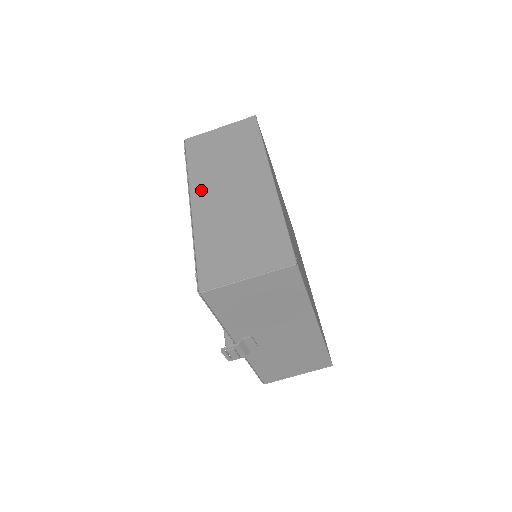
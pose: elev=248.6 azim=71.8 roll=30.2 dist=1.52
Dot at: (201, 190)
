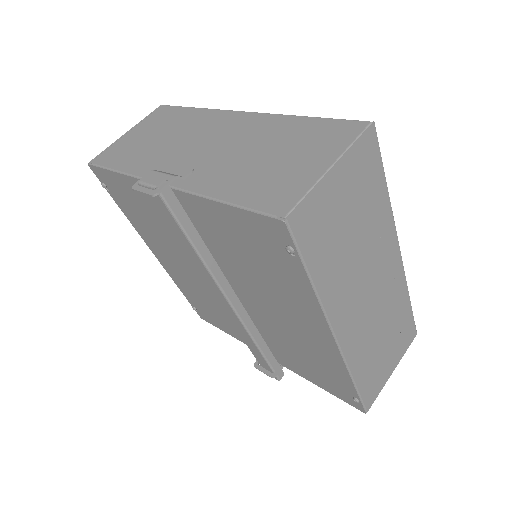
Dot at: occluded
